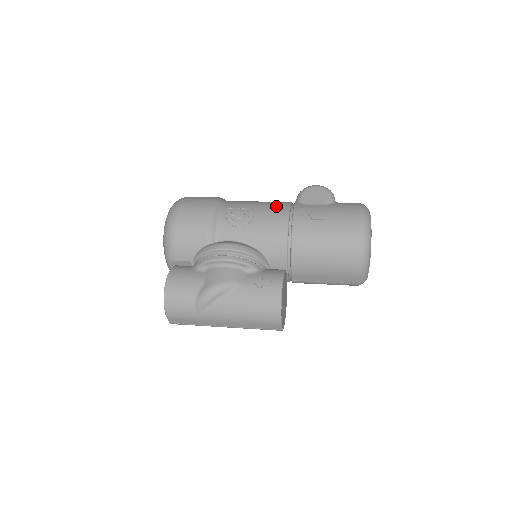
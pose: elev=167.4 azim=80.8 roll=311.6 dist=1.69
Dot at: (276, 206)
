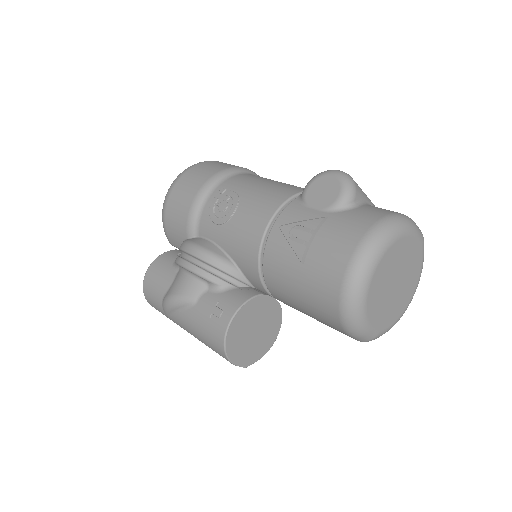
Dot at: (266, 201)
